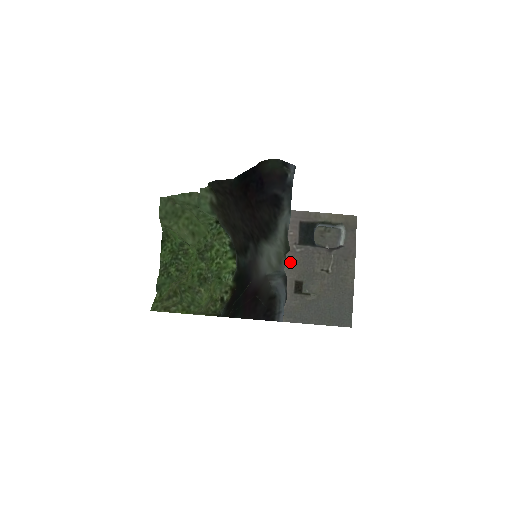
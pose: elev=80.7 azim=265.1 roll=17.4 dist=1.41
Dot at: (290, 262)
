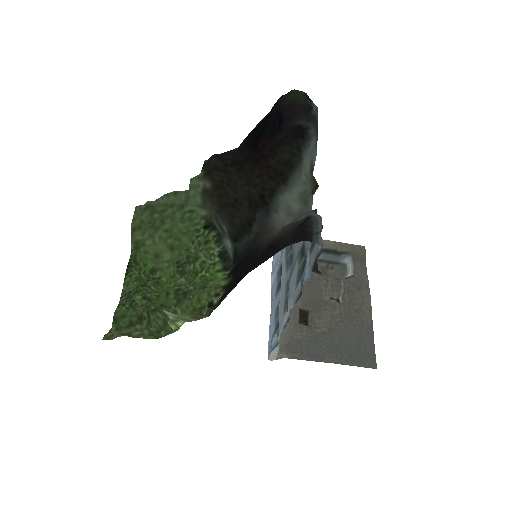
Dot at: occluded
